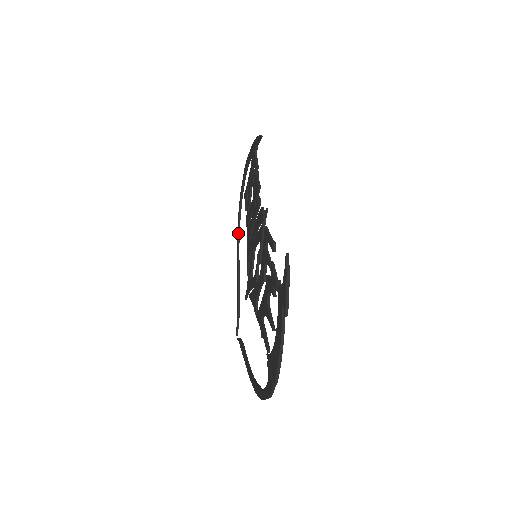
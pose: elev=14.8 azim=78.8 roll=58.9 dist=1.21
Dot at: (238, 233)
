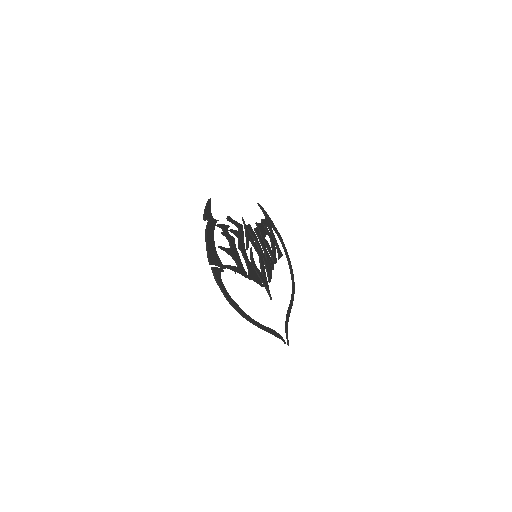
Dot at: (292, 287)
